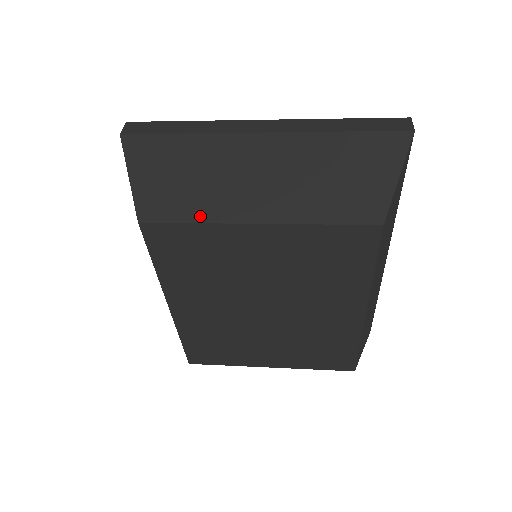
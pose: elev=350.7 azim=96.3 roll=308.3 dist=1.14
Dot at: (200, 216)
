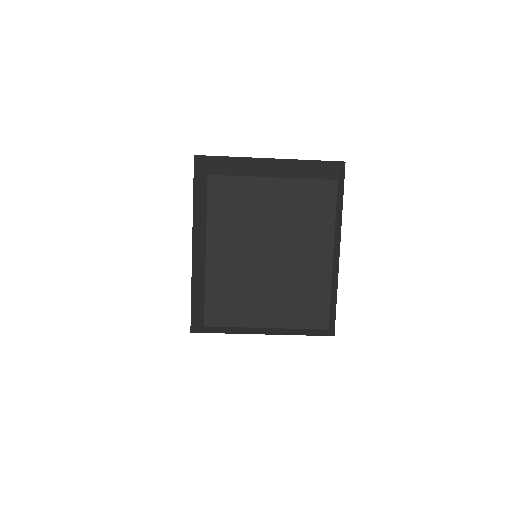
Dot at: (242, 174)
